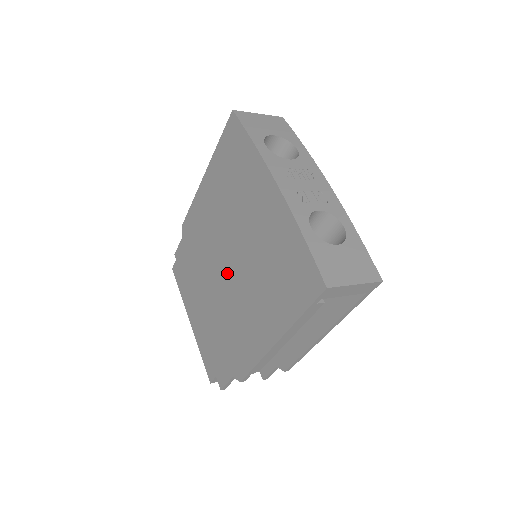
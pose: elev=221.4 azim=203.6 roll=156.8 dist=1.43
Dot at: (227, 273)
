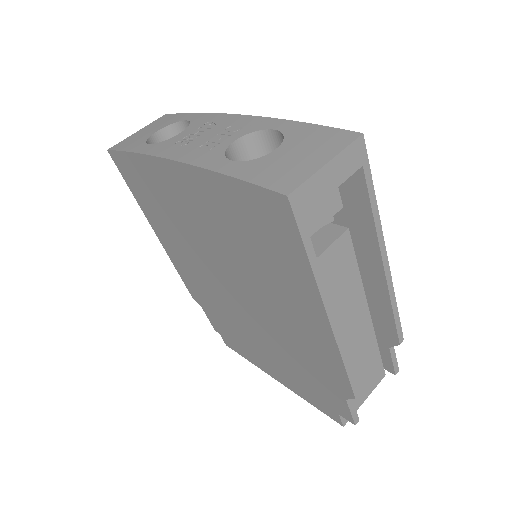
Dot at: (242, 298)
